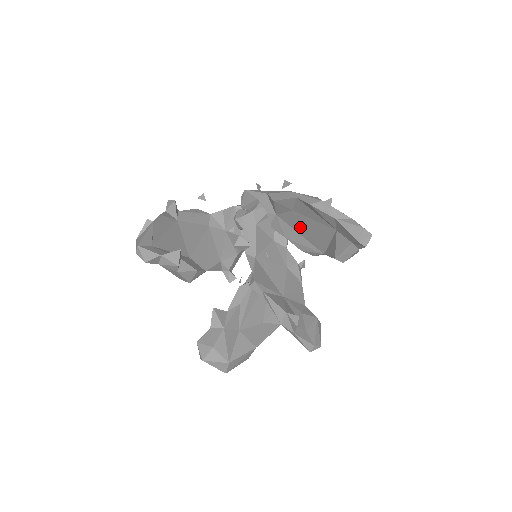
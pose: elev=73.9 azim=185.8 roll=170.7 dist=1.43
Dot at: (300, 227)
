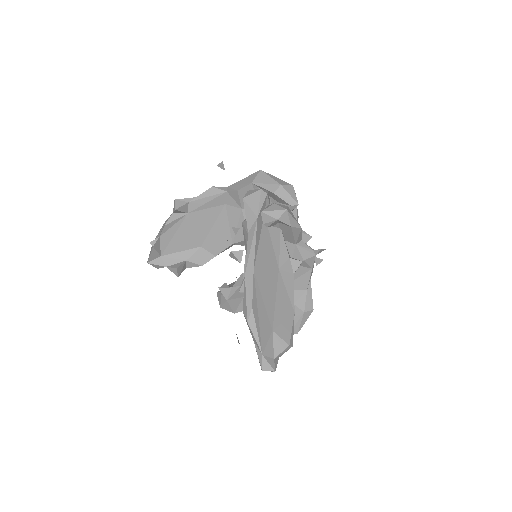
Dot at: (272, 278)
